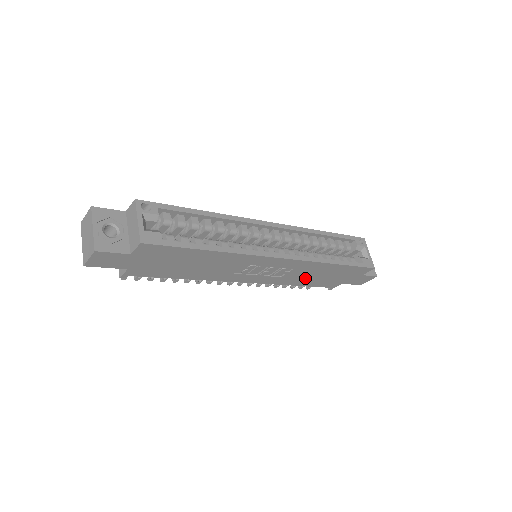
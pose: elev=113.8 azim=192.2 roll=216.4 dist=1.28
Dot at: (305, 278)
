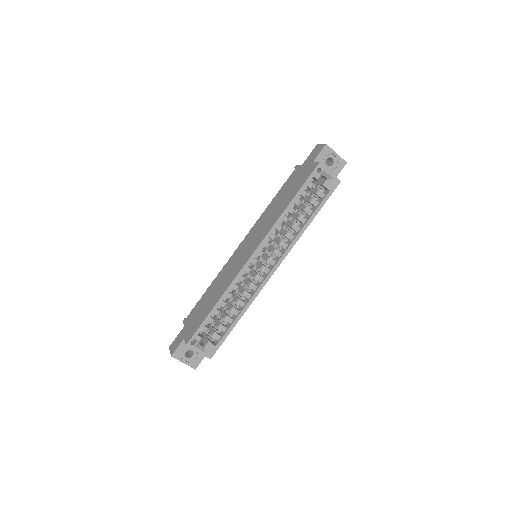
Dot at: occluded
